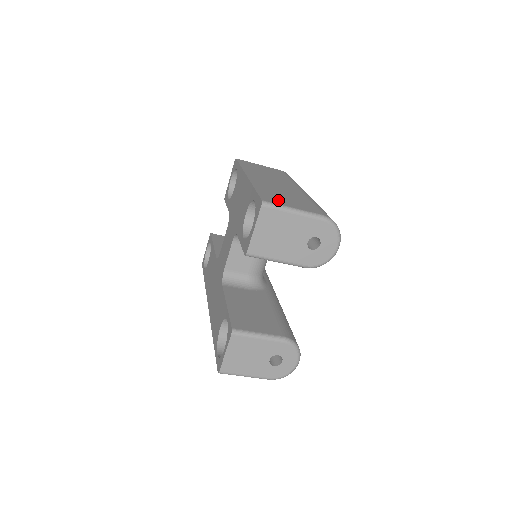
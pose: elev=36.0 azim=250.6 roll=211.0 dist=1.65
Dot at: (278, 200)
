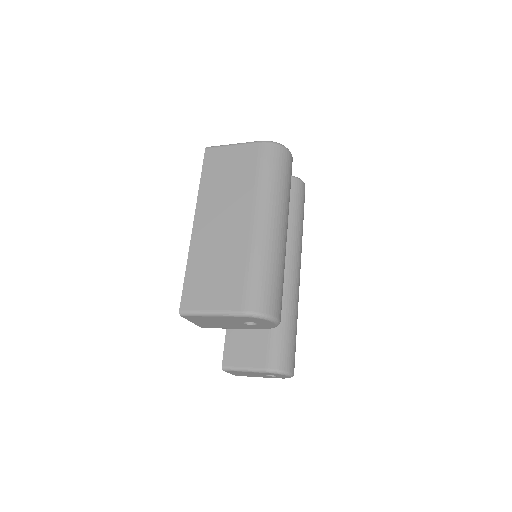
Dot at: (200, 296)
